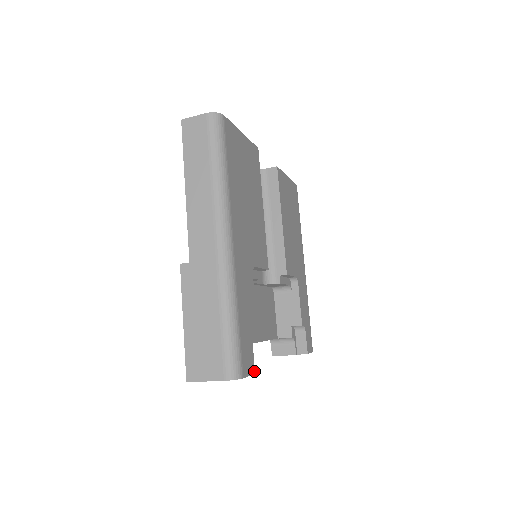
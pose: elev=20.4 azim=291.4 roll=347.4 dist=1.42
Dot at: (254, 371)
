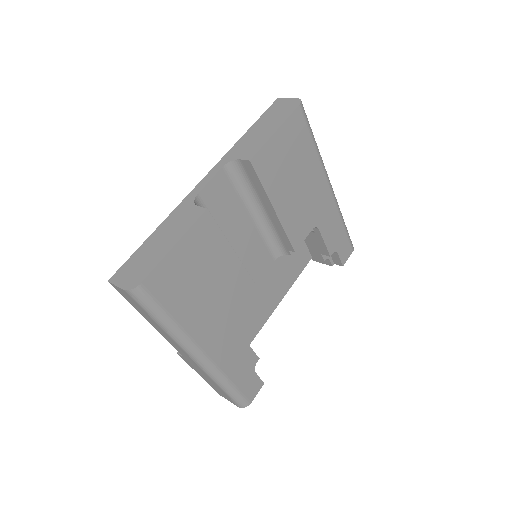
Dot at: (263, 383)
